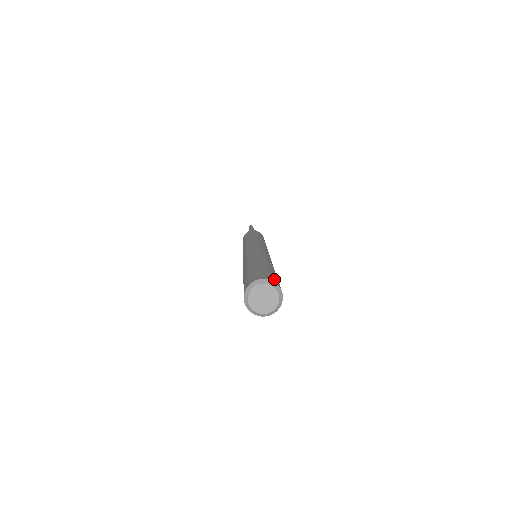
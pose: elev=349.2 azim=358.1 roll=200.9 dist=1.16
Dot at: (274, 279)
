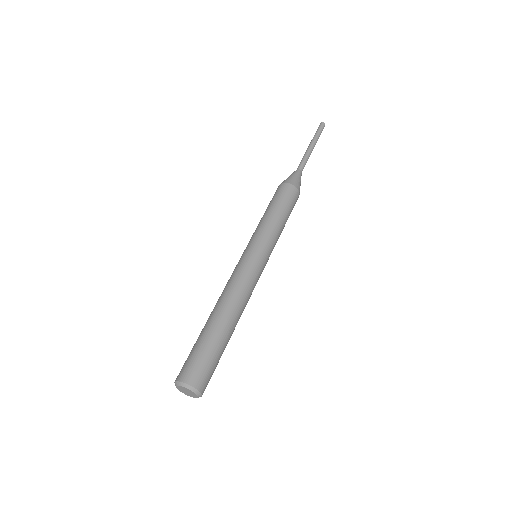
Dot at: occluded
